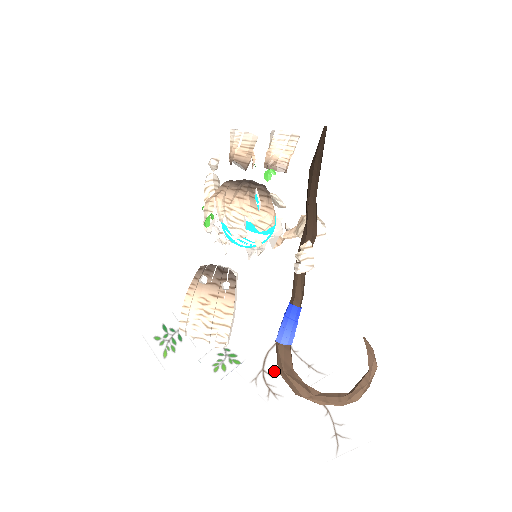
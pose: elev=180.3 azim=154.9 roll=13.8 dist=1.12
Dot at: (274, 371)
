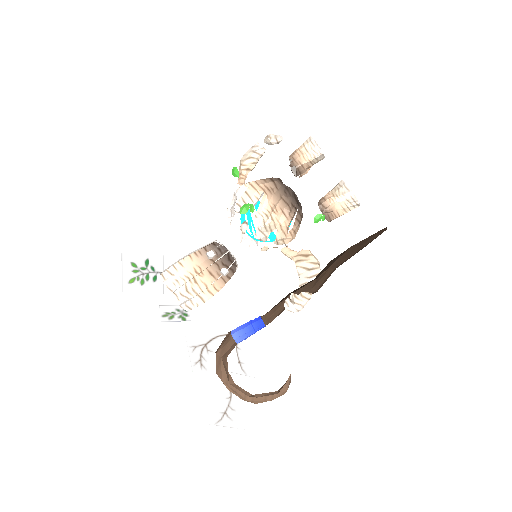
Dot at: (213, 351)
